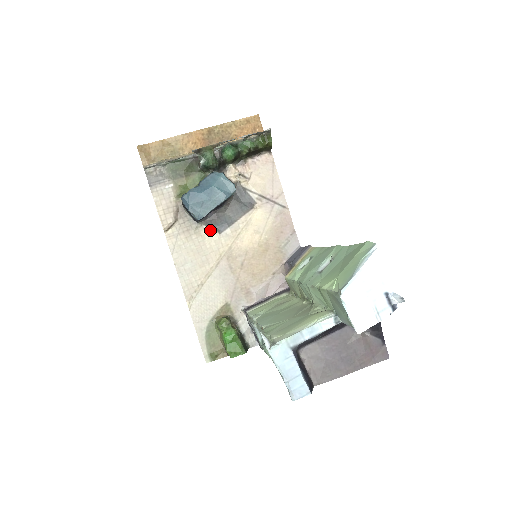
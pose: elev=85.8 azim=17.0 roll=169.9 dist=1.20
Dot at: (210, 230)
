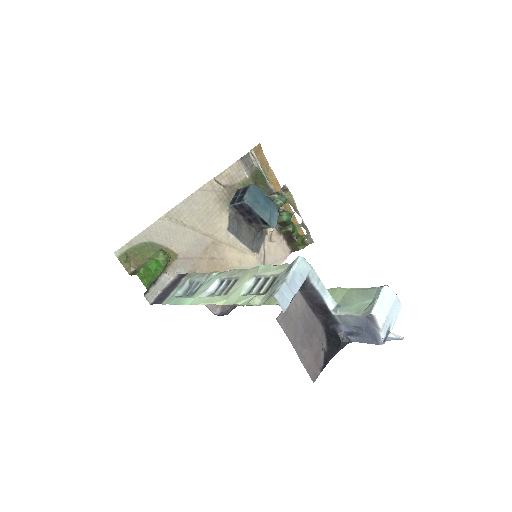
Dot at: (227, 219)
